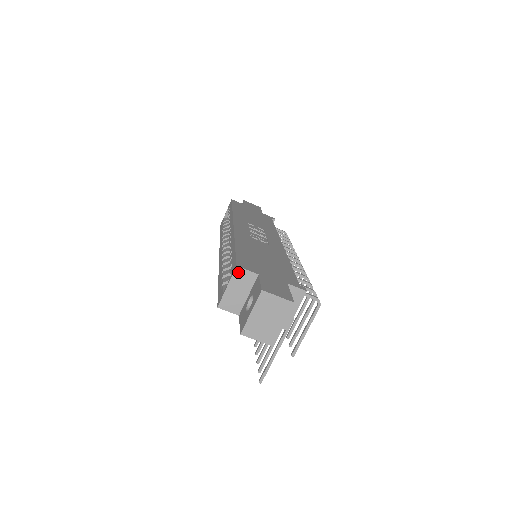
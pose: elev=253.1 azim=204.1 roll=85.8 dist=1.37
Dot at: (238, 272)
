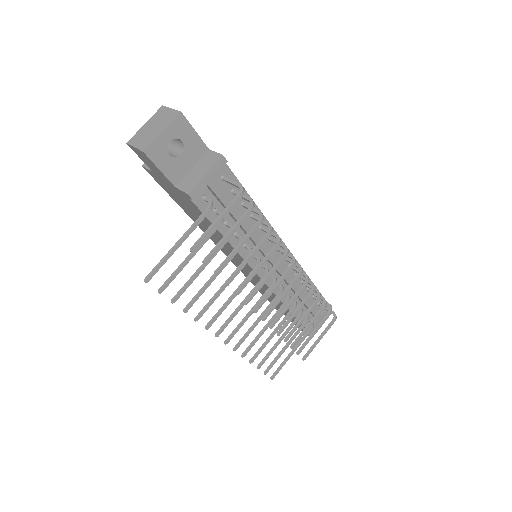
Dot at: occluded
